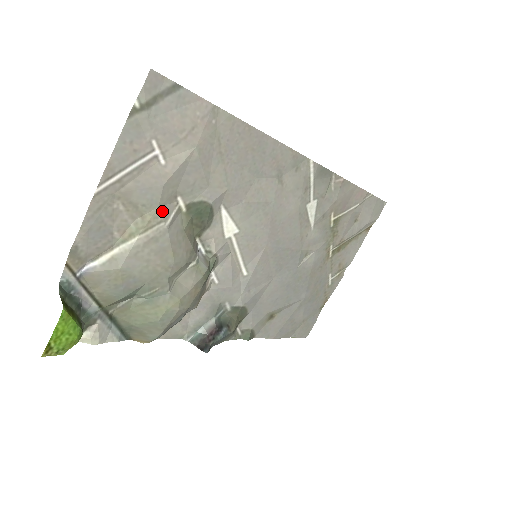
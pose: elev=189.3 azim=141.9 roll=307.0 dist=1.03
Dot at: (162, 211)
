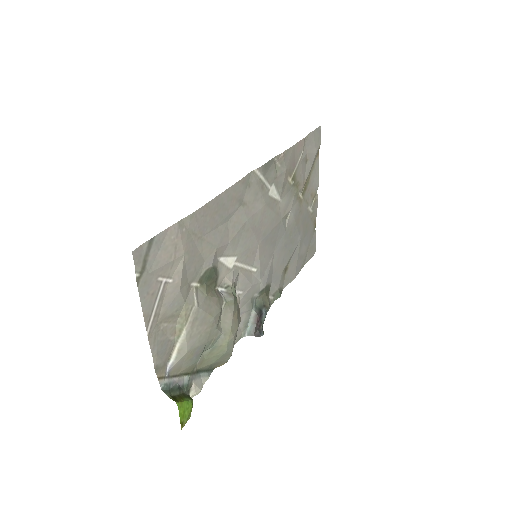
Dot at: (188, 302)
